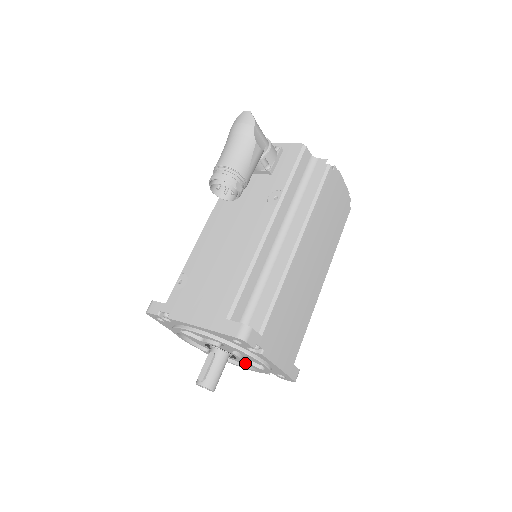
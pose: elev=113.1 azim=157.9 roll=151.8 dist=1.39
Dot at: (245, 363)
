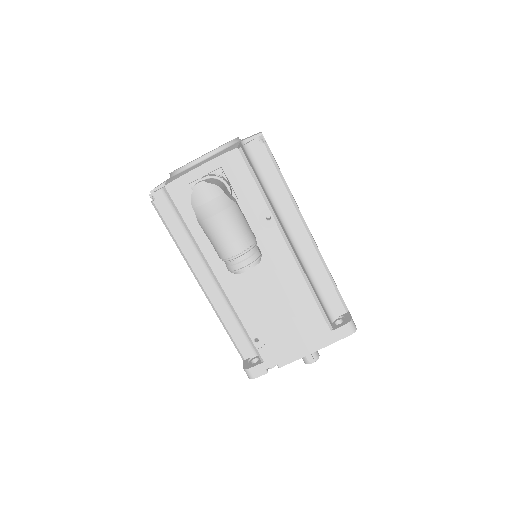
Dot at: occluded
